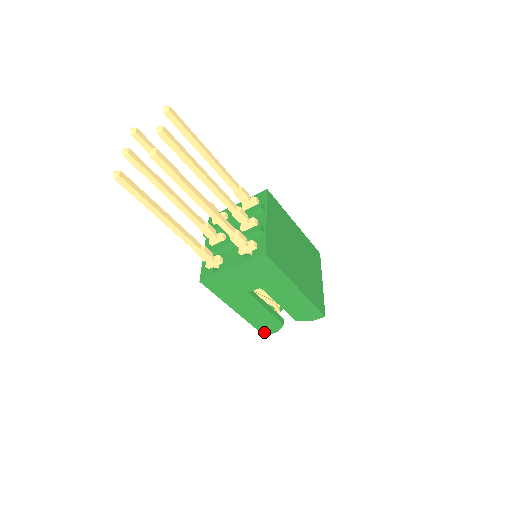
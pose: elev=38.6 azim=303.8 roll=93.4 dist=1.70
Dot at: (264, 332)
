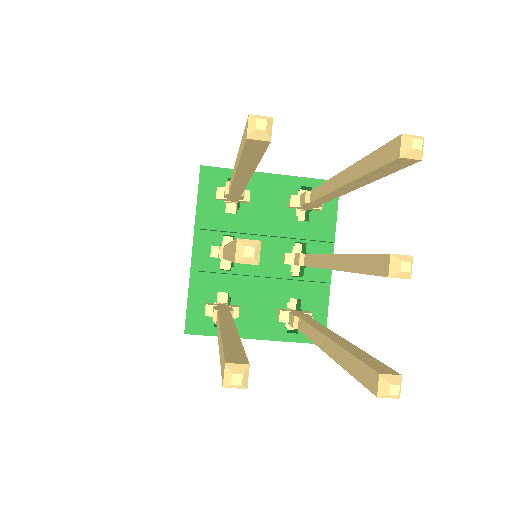
Dot at: occluded
